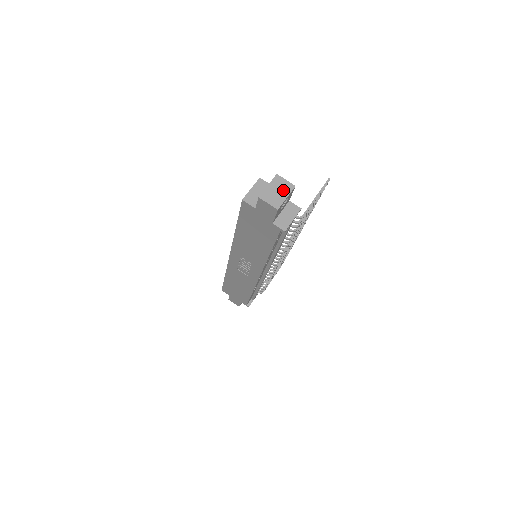
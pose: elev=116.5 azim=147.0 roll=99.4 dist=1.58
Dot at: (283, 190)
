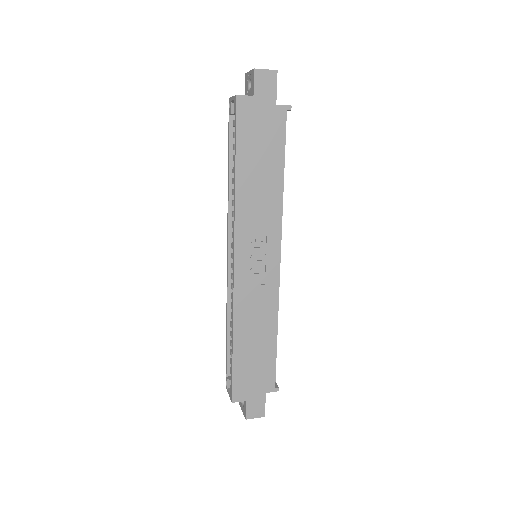
Dot at: occluded
